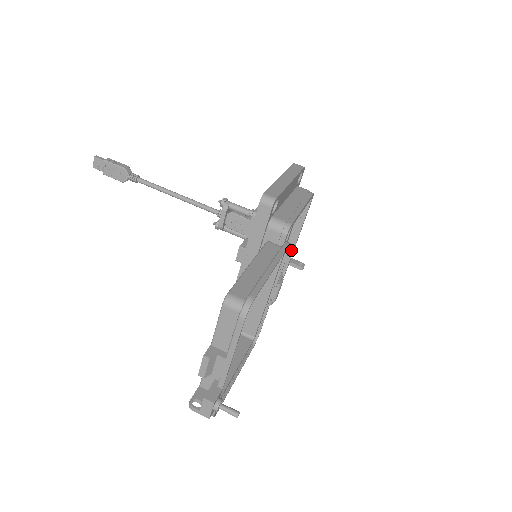
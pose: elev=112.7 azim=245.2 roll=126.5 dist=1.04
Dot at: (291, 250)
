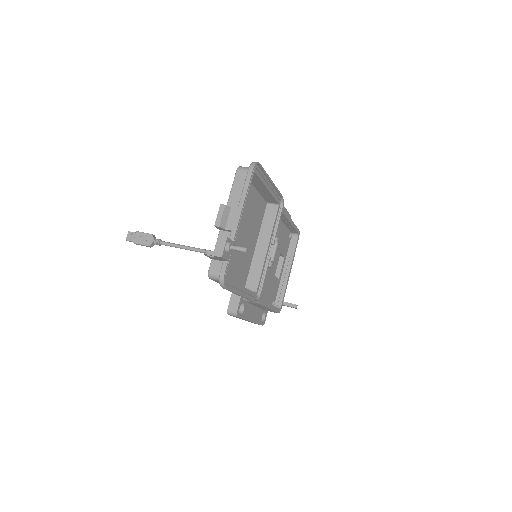
Dot at: (285, 284)
